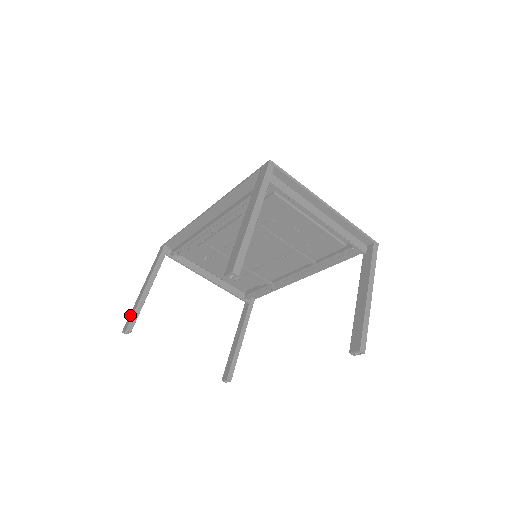
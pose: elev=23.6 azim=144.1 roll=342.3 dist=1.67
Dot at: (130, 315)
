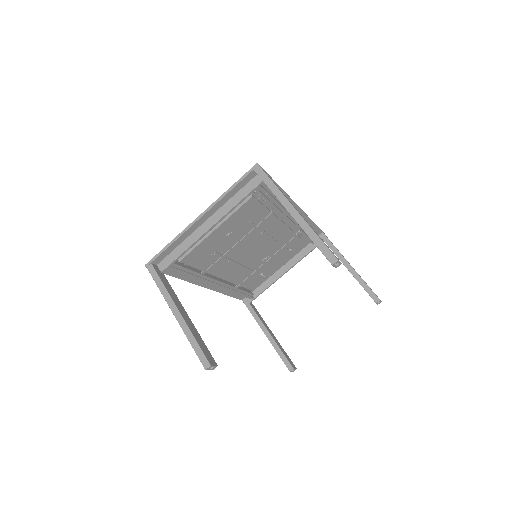
Dot at: occluded
